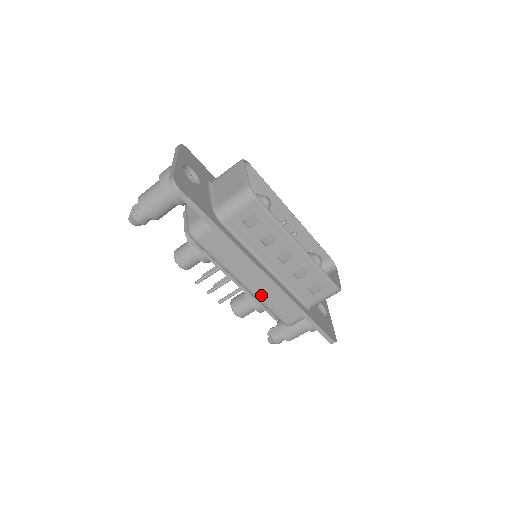
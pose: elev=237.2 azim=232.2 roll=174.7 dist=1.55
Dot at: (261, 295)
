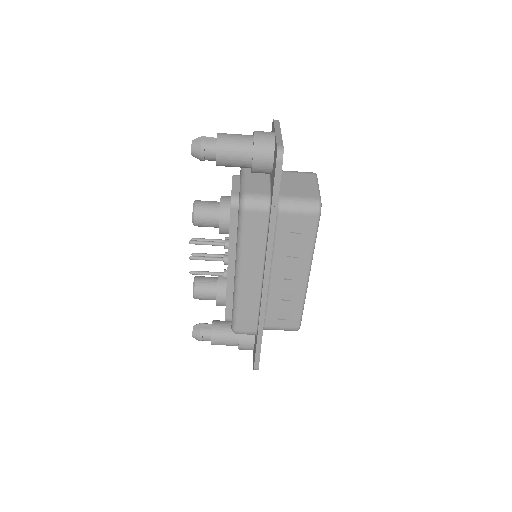
Dot at: (243, 293)
